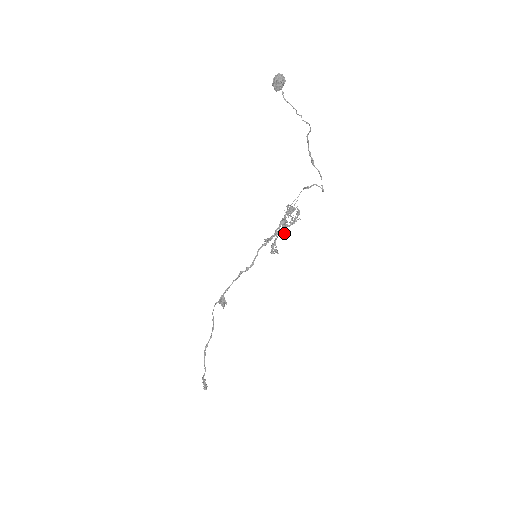
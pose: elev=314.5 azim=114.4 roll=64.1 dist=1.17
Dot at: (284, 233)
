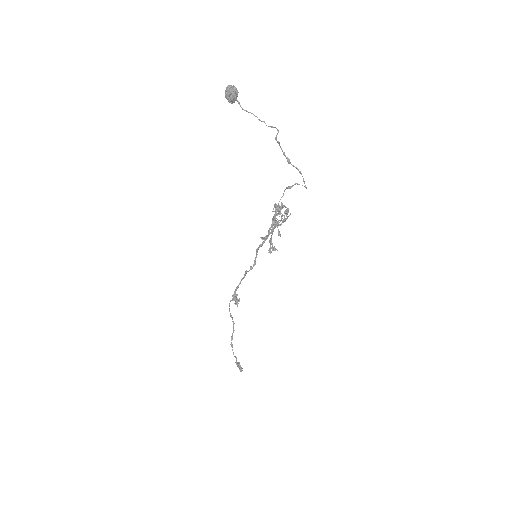
Dot at: occluded
